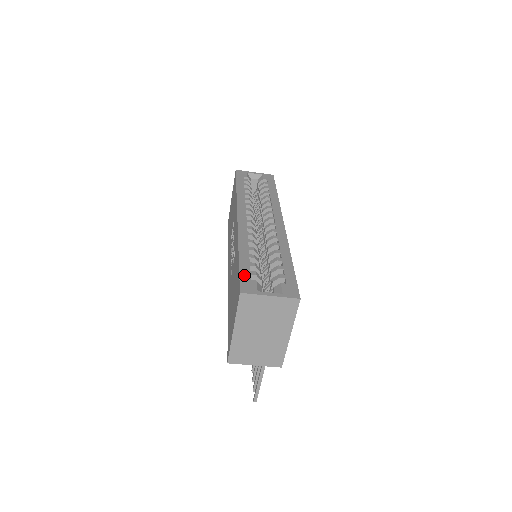
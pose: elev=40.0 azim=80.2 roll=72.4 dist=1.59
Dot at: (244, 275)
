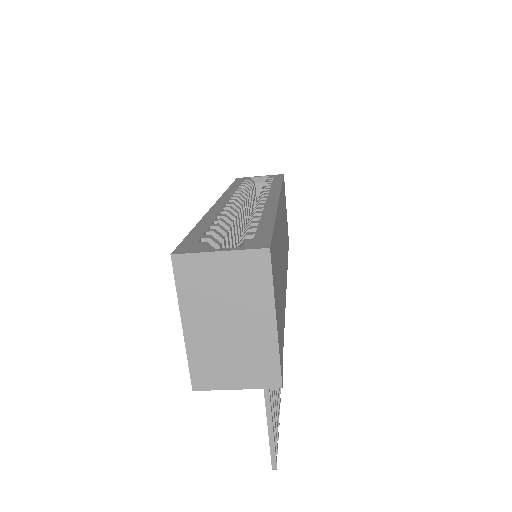
Dot at: (189, 239)
